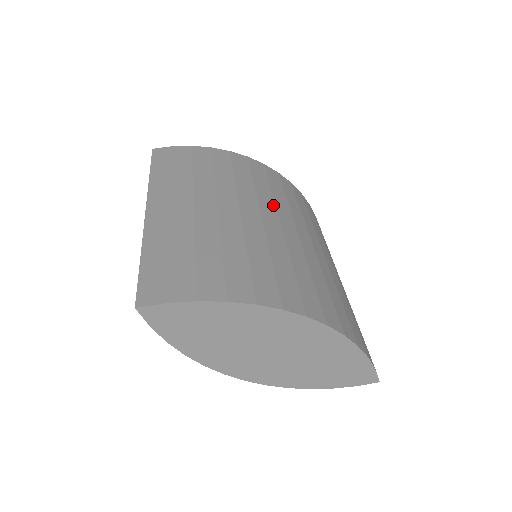
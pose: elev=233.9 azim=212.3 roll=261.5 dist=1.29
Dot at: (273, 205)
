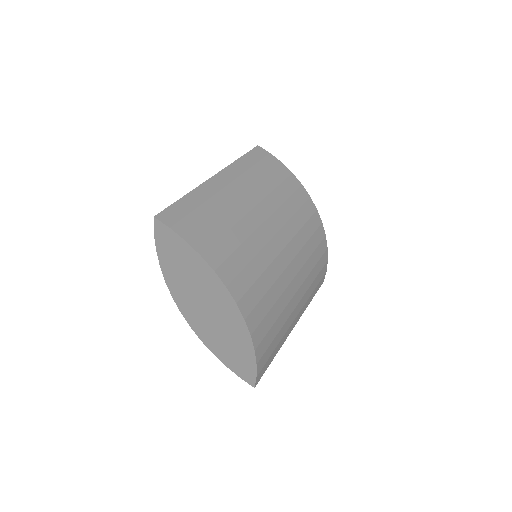
Dot at: (292, 236)
